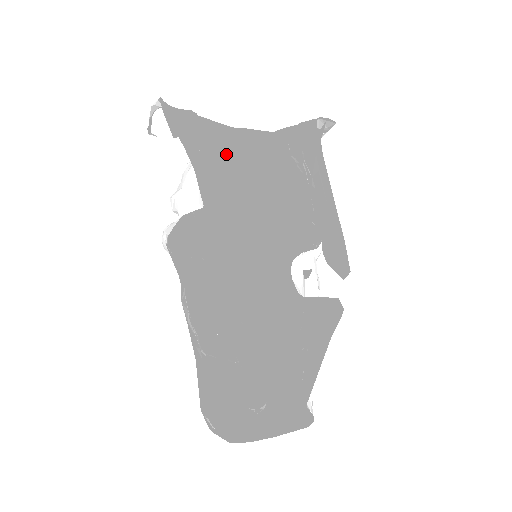
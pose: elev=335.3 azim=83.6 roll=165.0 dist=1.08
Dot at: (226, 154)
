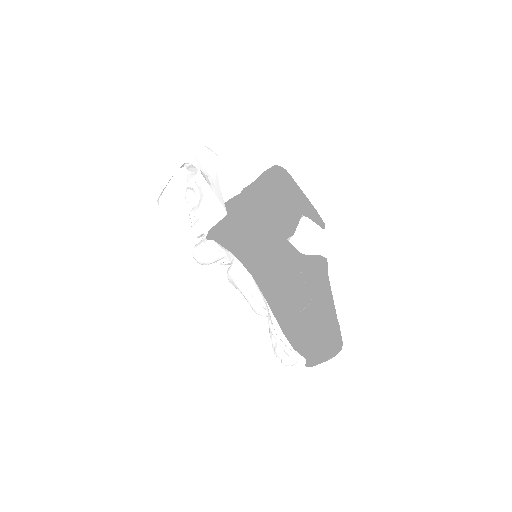
Dot at: occluded
